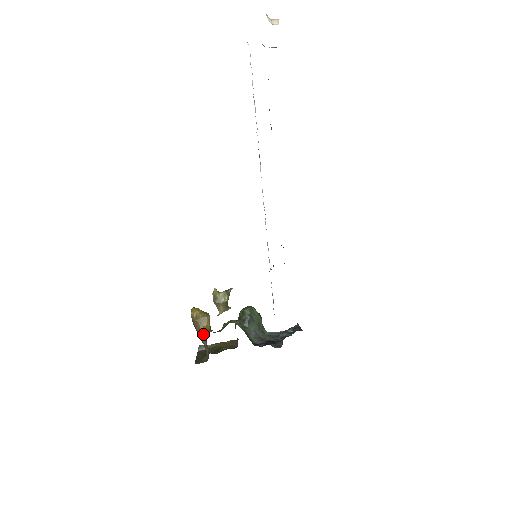
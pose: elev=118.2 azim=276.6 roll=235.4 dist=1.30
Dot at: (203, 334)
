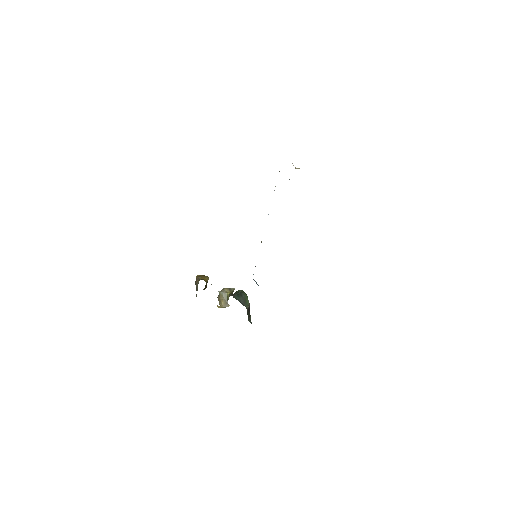
Dot at: (199, 280)
